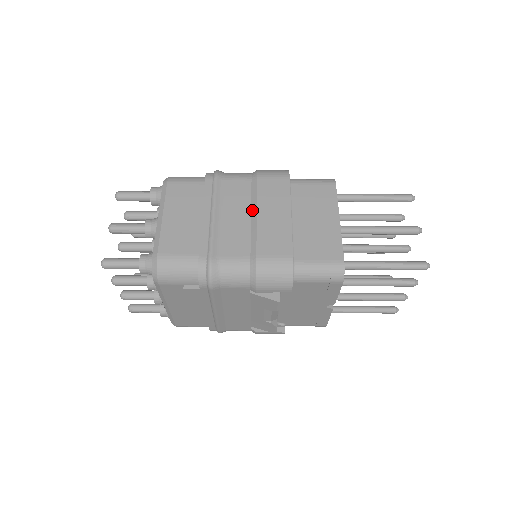
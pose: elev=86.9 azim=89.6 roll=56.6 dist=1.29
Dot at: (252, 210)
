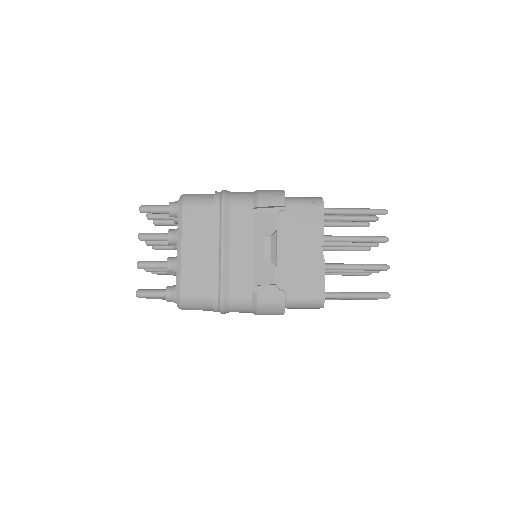
Dot at: occluded
